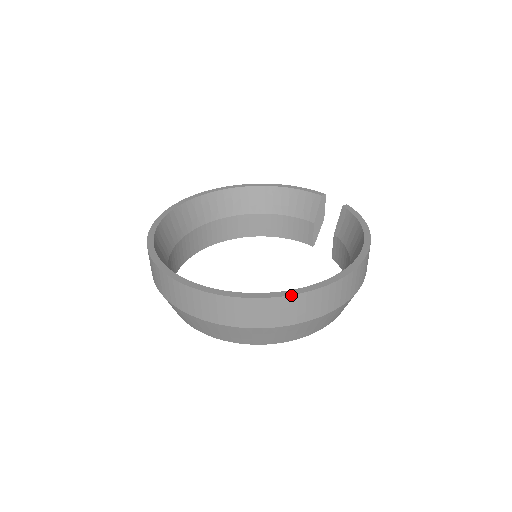
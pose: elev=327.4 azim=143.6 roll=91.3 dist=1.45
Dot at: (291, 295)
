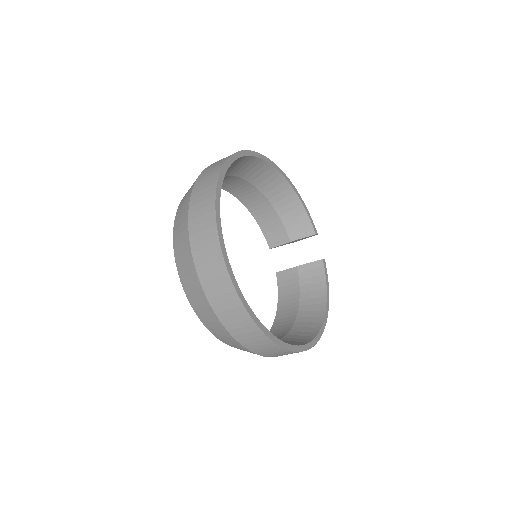
Dot at: (288, 350)
